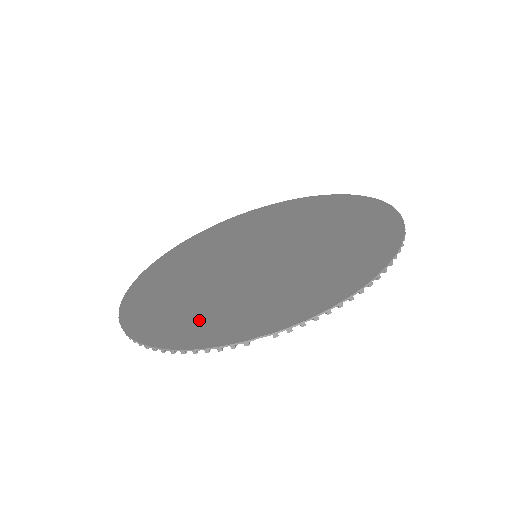
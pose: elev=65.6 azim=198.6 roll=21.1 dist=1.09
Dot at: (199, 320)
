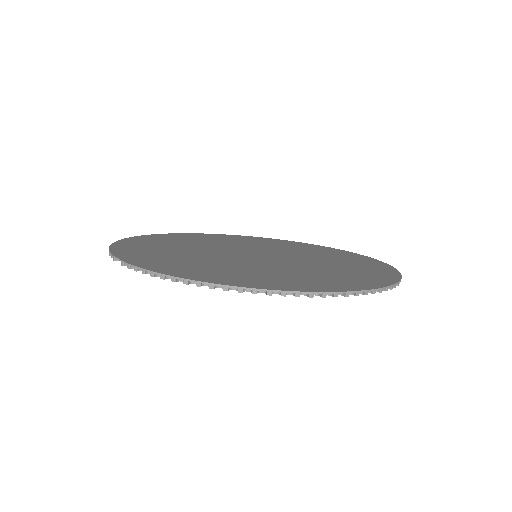
Dot at: (149, 246)
